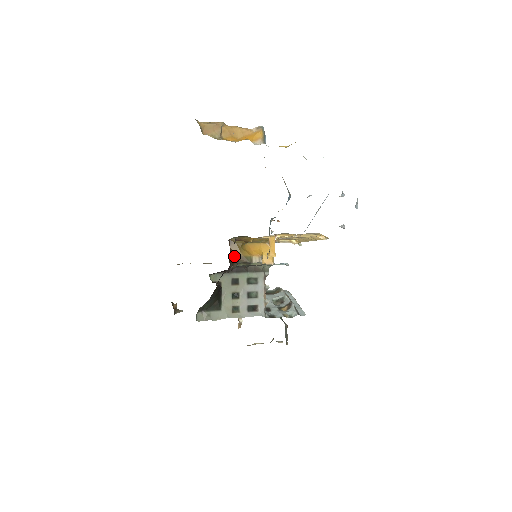
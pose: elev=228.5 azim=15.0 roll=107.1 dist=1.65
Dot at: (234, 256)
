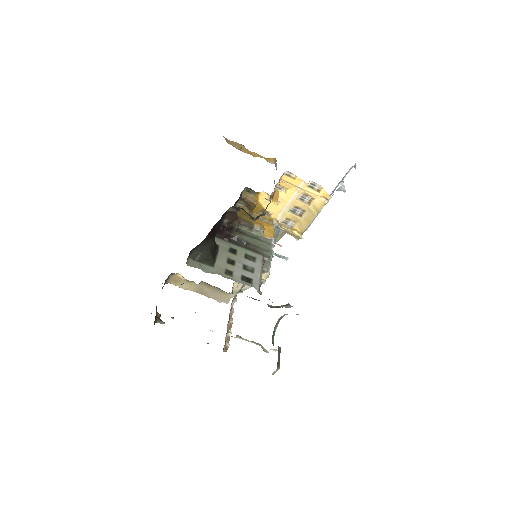
Dot at: (237, 217)
